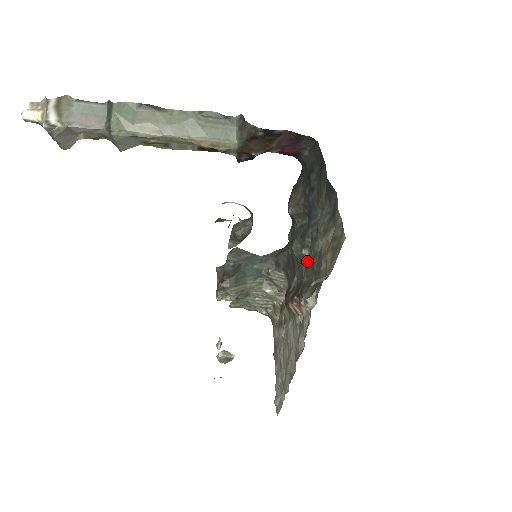
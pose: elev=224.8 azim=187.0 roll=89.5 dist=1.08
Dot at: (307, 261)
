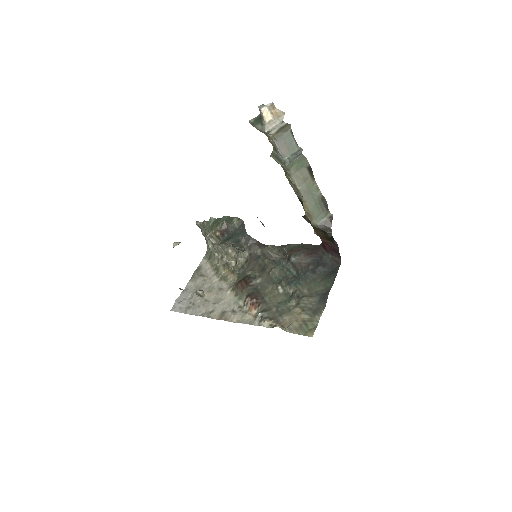
Dot at: (276, 293)
